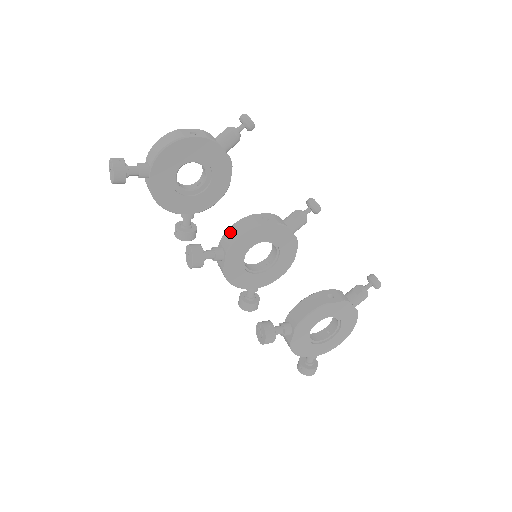
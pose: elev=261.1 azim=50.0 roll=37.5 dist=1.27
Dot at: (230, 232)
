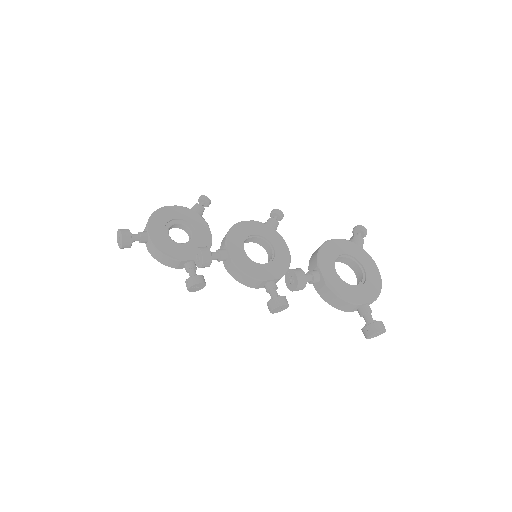
Dot at: (223, 239)
